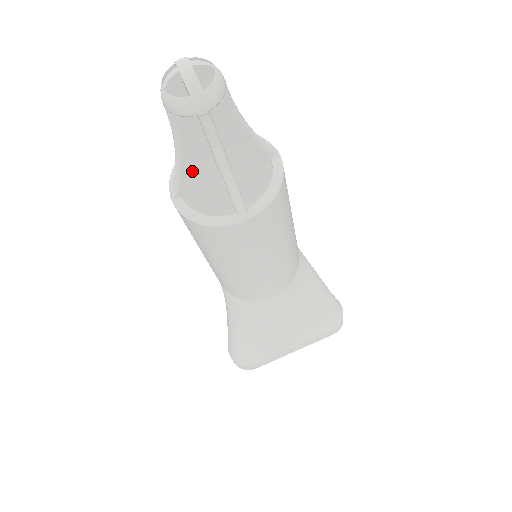
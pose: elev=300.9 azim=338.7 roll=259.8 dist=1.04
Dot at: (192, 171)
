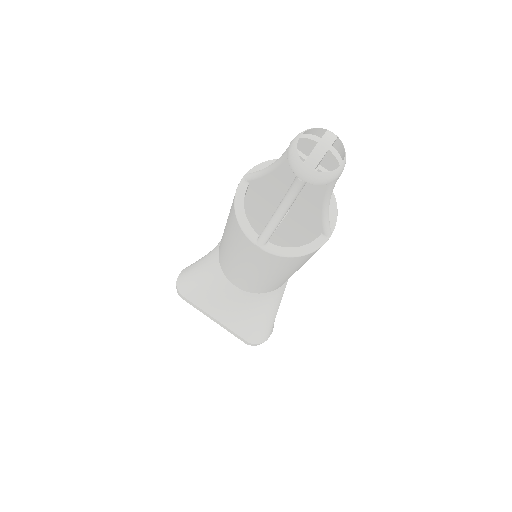
Dot at: (270, 183)
